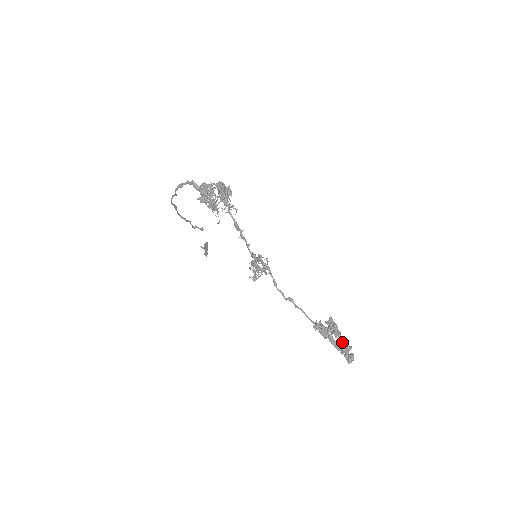
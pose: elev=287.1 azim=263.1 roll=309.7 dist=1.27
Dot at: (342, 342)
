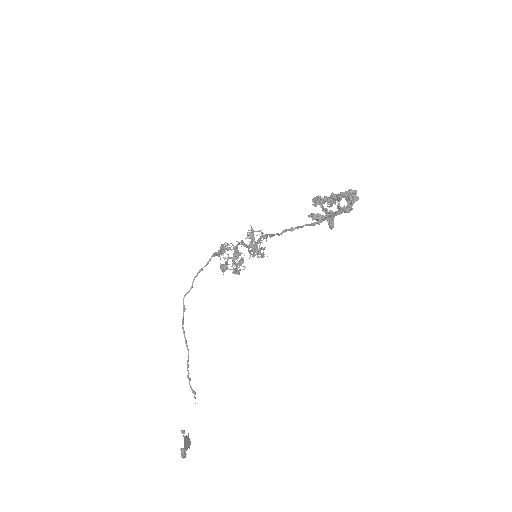
Dot at: occluded
